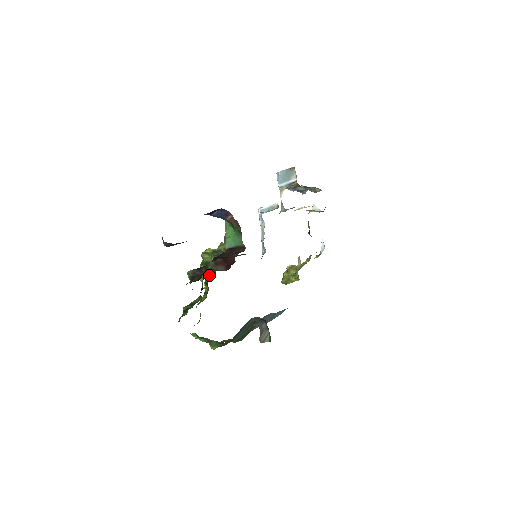
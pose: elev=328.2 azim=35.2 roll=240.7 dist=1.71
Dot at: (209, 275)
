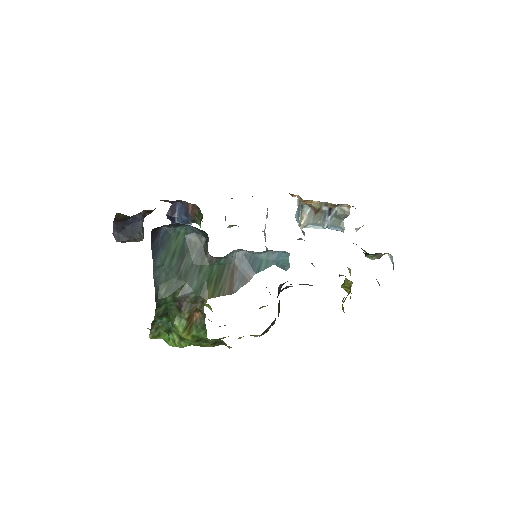
Dot at: occluded
